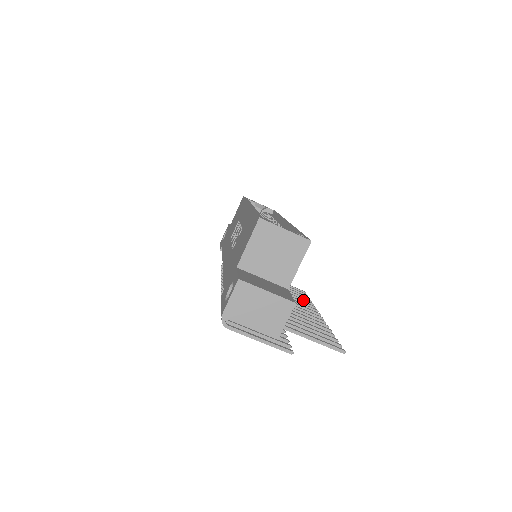
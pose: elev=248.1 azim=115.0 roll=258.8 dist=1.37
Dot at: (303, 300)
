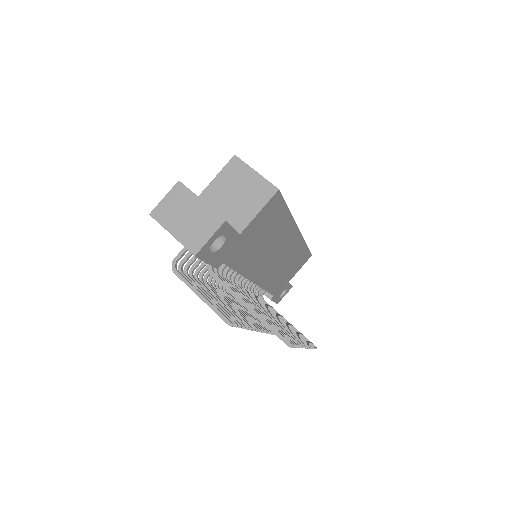
Dot at: occluded
